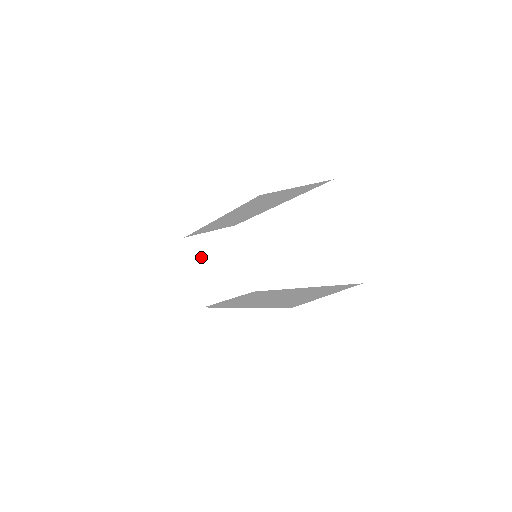
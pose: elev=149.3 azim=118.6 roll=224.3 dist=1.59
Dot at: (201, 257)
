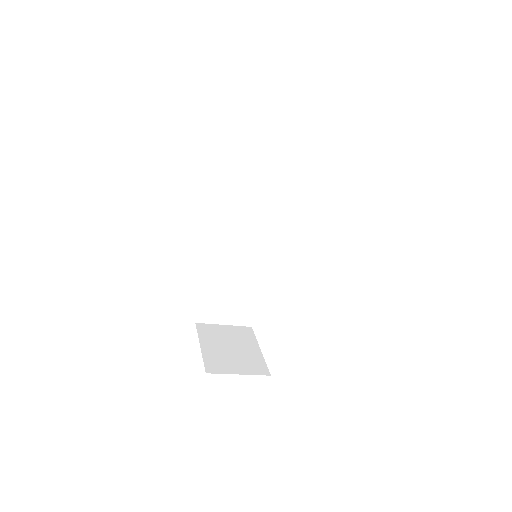
Dot at: (211, 338)
